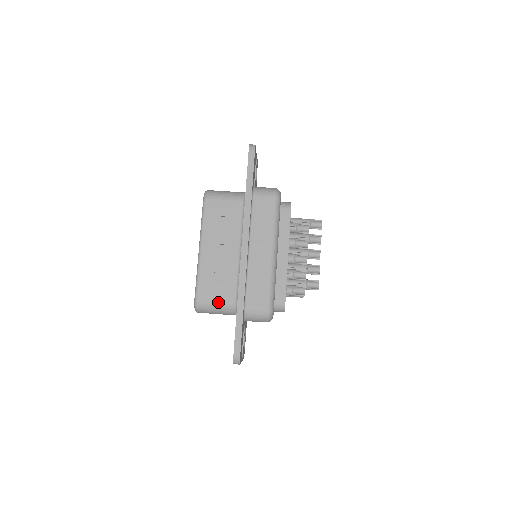
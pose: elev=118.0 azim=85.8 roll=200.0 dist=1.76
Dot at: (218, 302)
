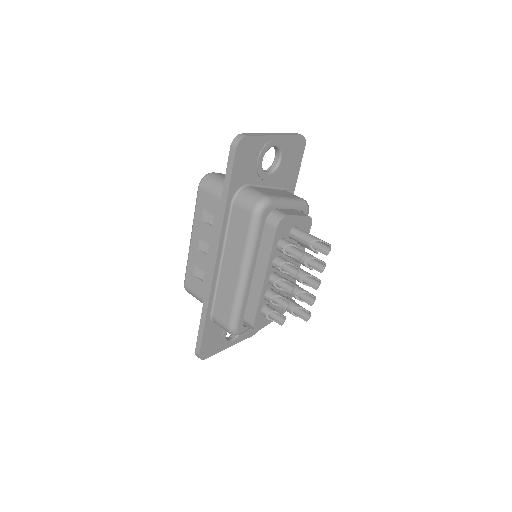
Dot at: (198, 296)
